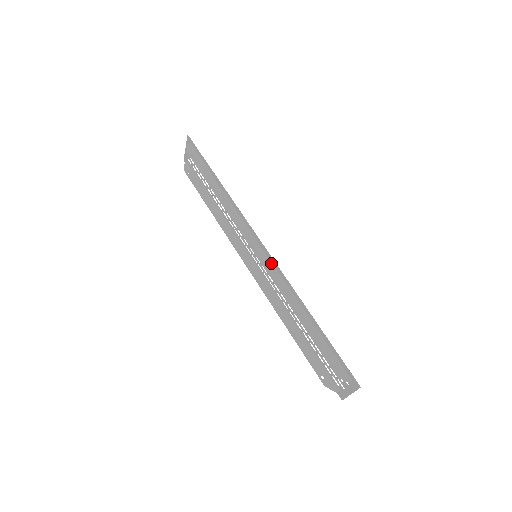
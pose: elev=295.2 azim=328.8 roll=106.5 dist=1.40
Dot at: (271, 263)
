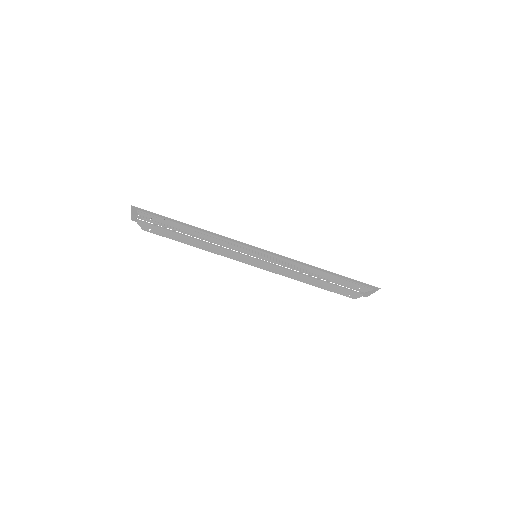
Dot at: (274, 256)
